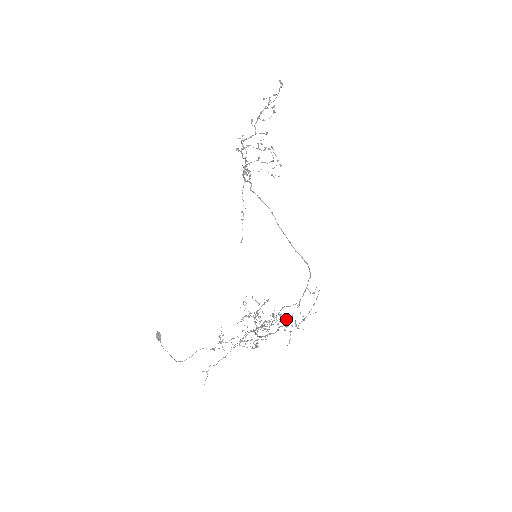
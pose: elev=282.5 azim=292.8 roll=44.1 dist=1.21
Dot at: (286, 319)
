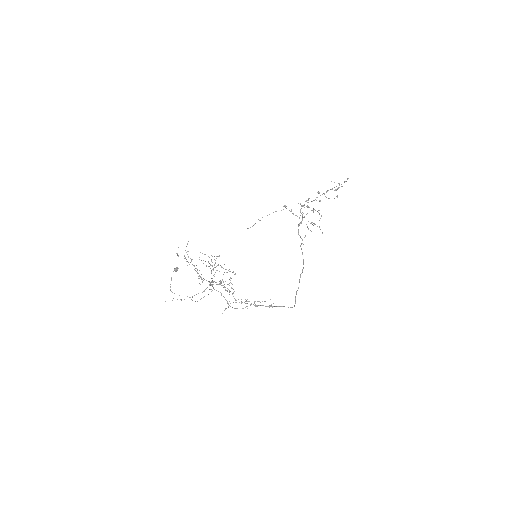
Dot at: occluded
